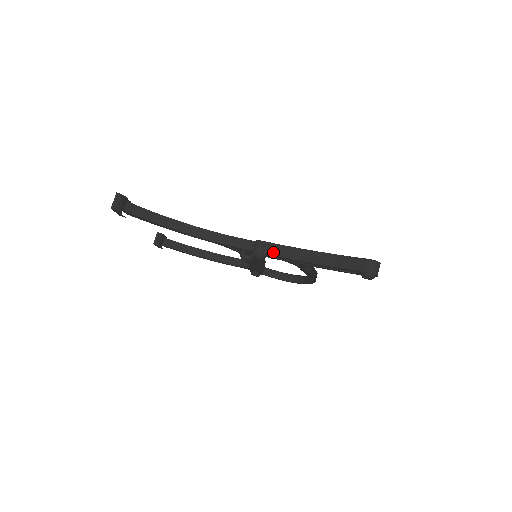
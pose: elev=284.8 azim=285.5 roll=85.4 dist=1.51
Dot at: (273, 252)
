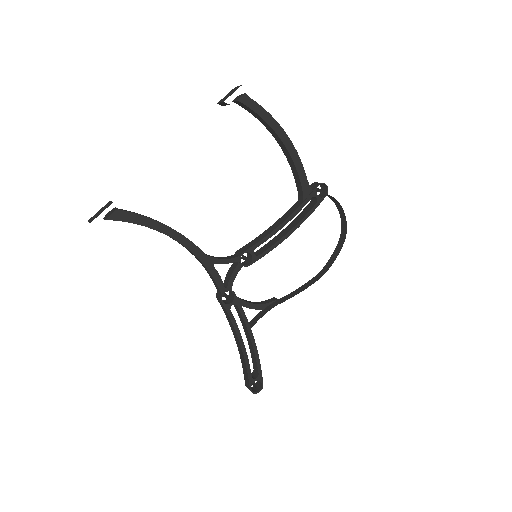
Dot at: (224, 311)
